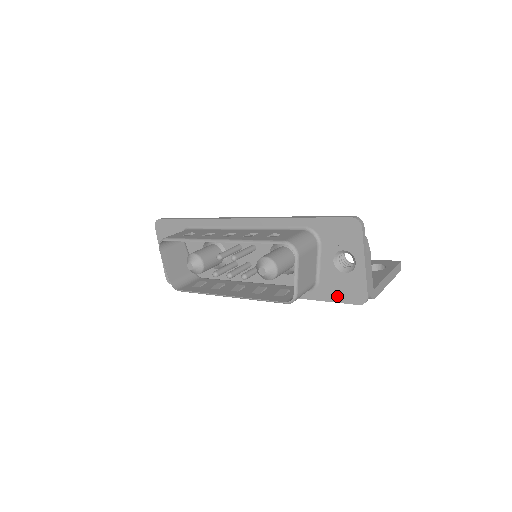
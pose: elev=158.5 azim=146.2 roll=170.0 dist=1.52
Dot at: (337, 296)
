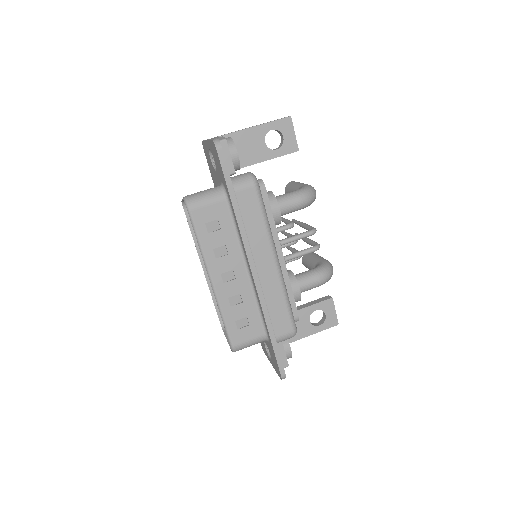
Dot at: occluded
